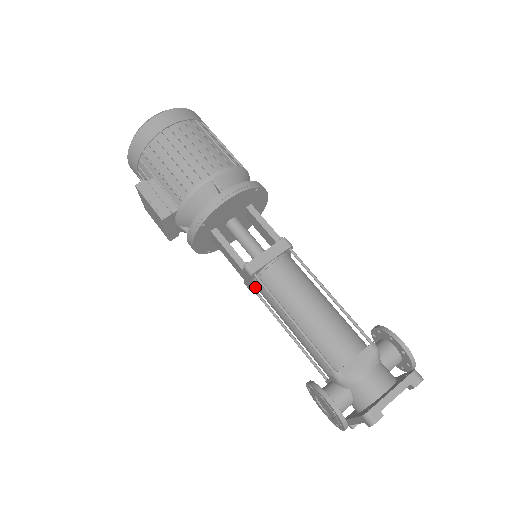
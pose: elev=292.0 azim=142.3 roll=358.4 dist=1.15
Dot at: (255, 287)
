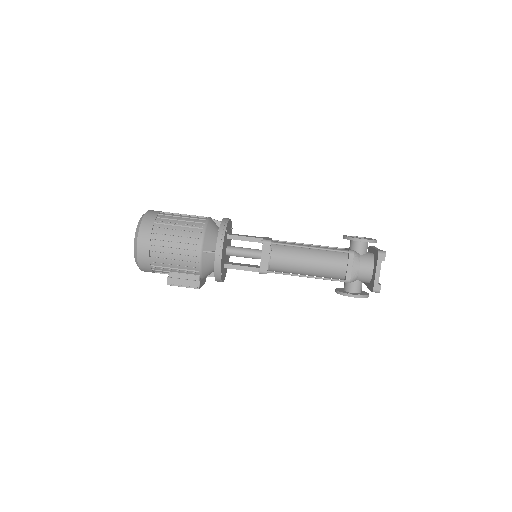
Dot at: occluded
